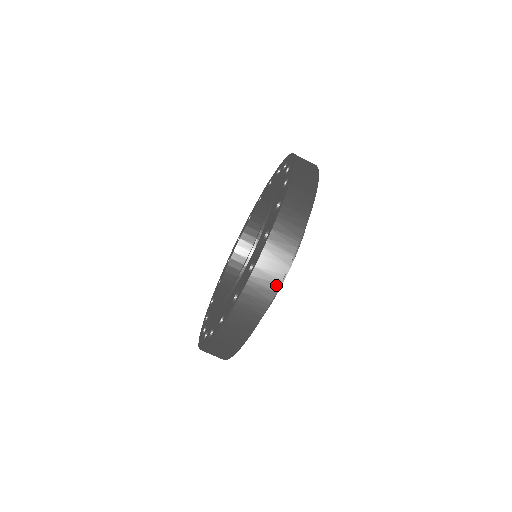
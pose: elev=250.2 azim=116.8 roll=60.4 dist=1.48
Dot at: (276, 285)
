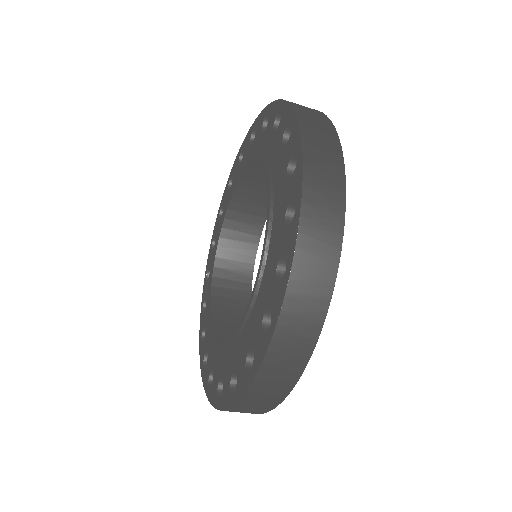
Dot at: occluded
